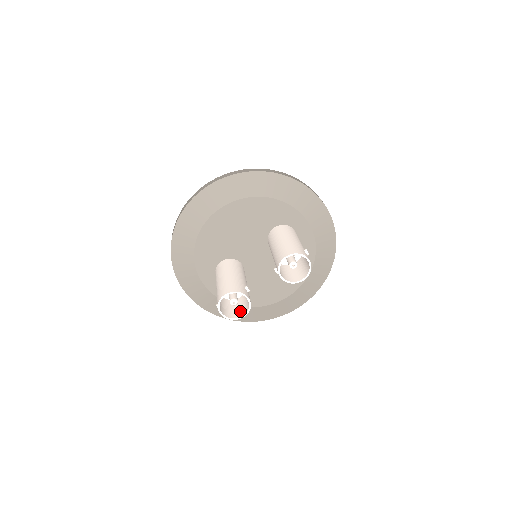
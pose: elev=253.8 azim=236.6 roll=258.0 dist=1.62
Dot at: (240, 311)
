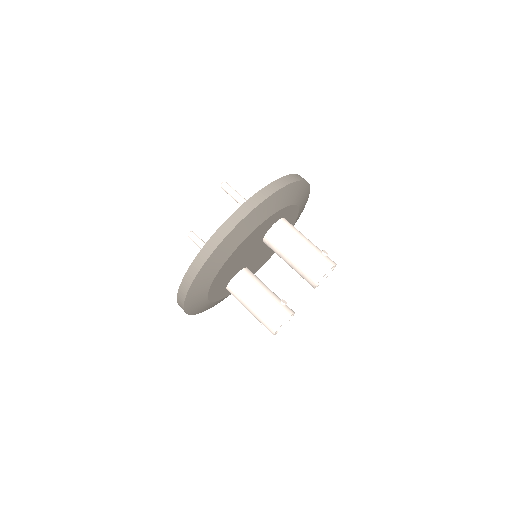
Dot at: occluded
